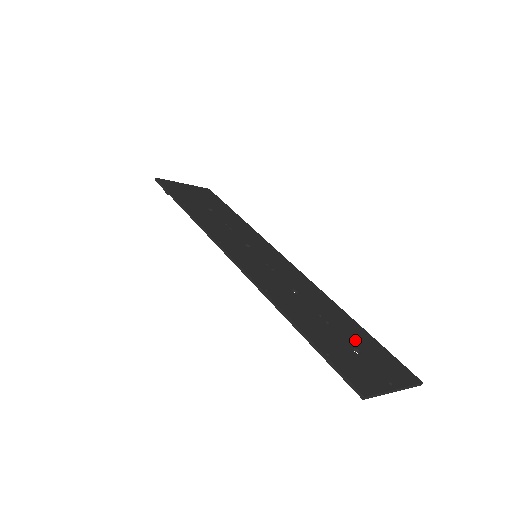
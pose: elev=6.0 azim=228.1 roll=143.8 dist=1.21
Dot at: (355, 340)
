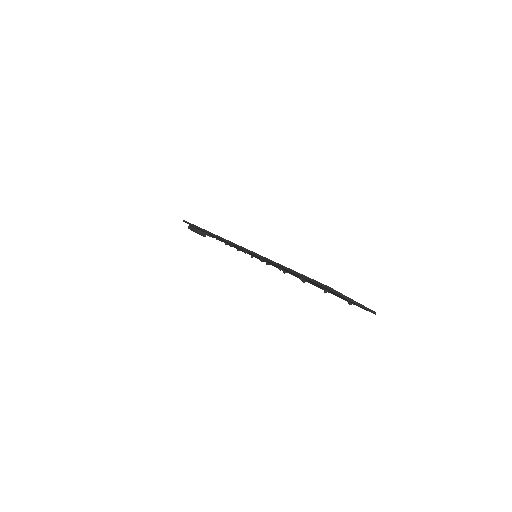
Dot at: occluded
